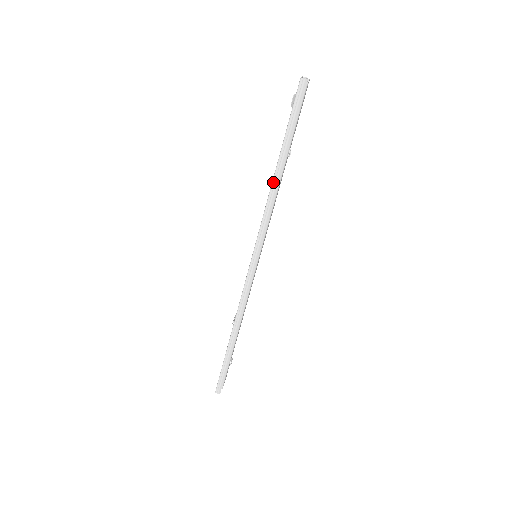
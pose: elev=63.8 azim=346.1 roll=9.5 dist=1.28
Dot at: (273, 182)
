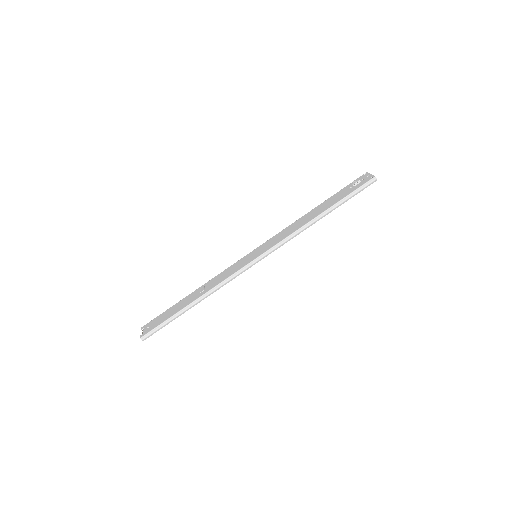
Dot at: (313, 220)
